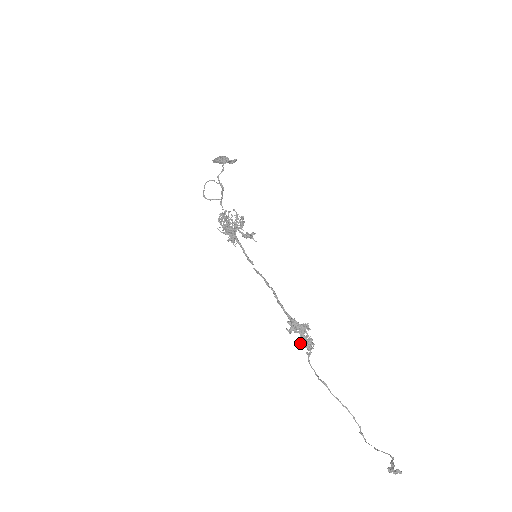
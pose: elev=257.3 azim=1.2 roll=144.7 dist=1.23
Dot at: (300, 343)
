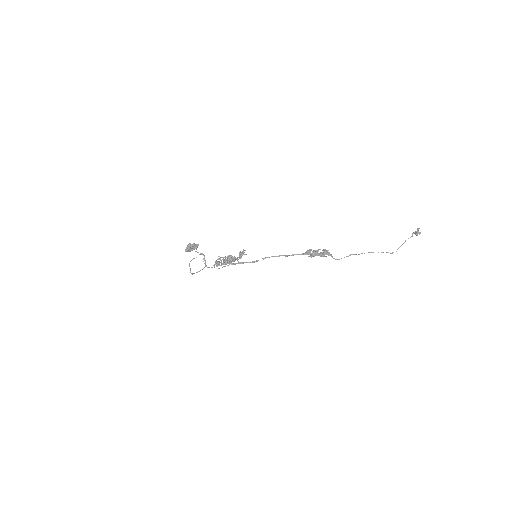
Dot at: (322, 254)
